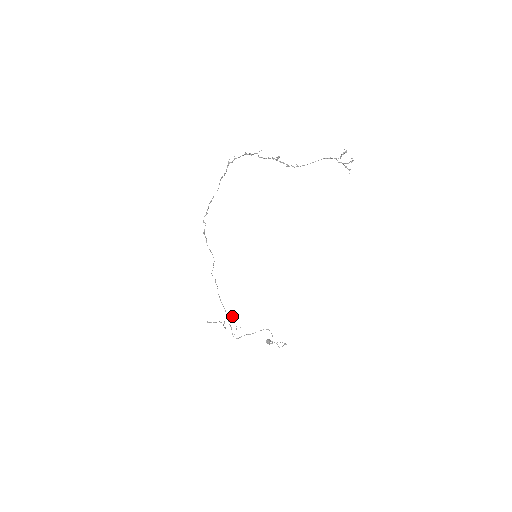
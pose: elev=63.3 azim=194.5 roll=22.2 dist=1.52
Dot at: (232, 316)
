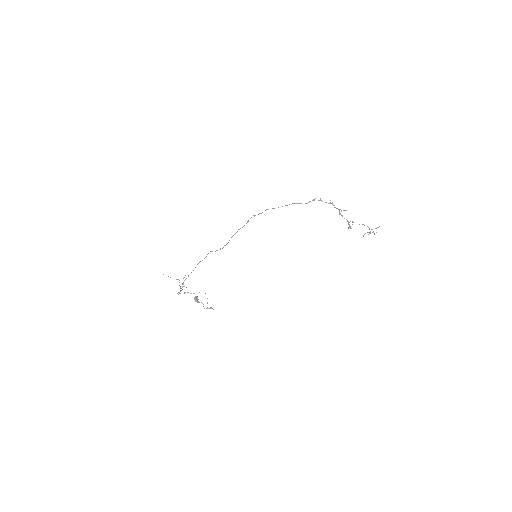
Dot at: occluded
